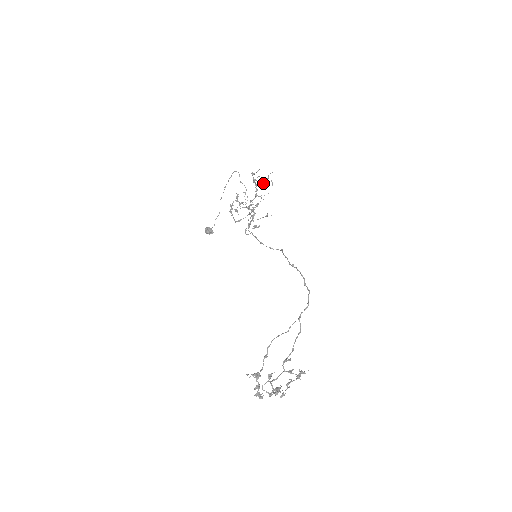
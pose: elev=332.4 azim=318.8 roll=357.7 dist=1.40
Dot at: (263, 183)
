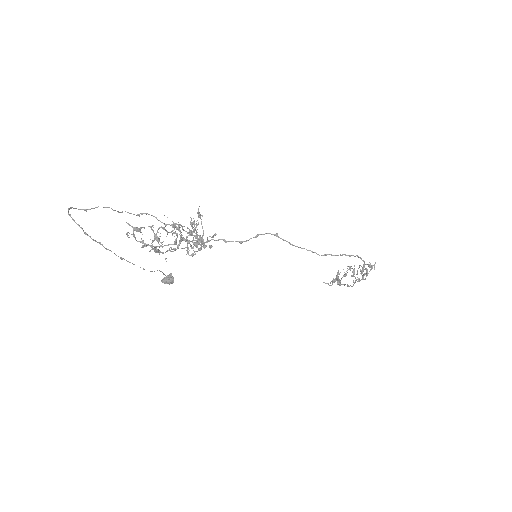
Dot at: (203, 245)
